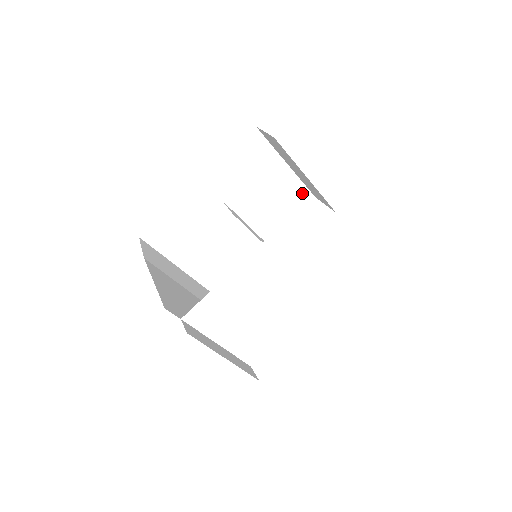
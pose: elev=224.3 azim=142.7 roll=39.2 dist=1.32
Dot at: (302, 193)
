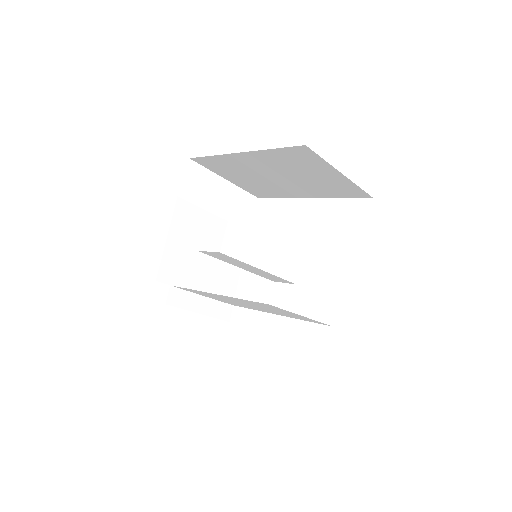
Dot at: (358, 191)
